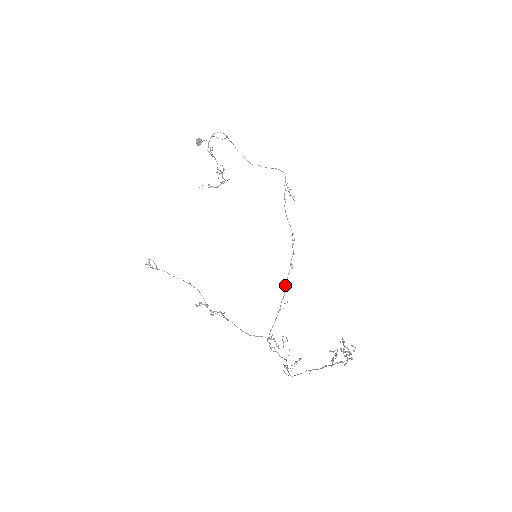
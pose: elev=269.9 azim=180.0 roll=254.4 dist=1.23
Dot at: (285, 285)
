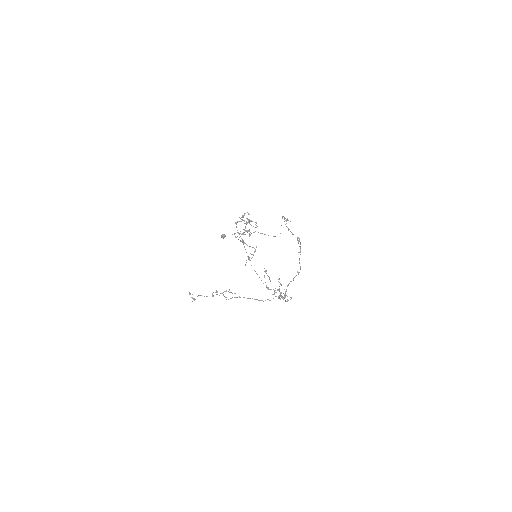
Dot at: (300, 267)
